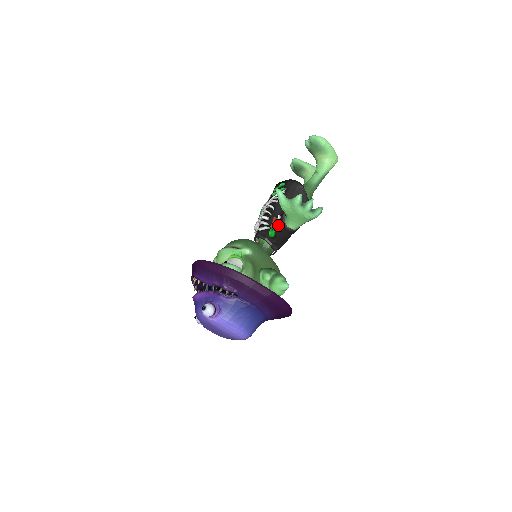
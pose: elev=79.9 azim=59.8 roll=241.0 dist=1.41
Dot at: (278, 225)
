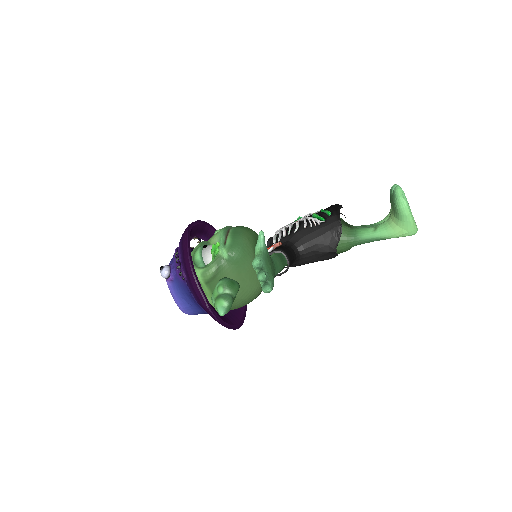
Dot at: occluded
